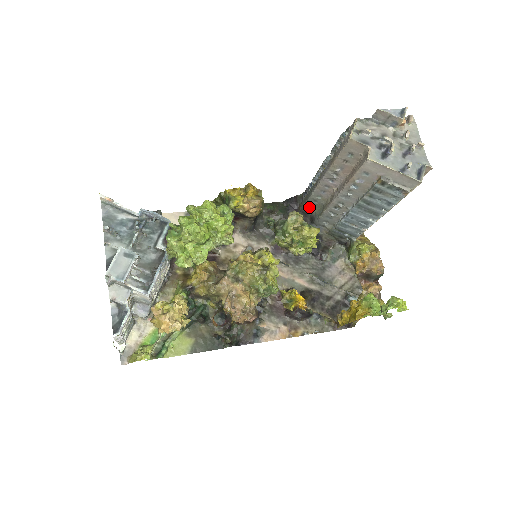
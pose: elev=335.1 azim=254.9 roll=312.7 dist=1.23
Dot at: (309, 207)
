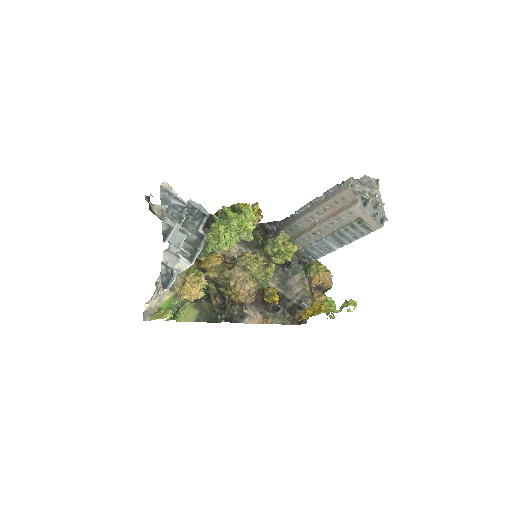
Dot at: (288, 231)
